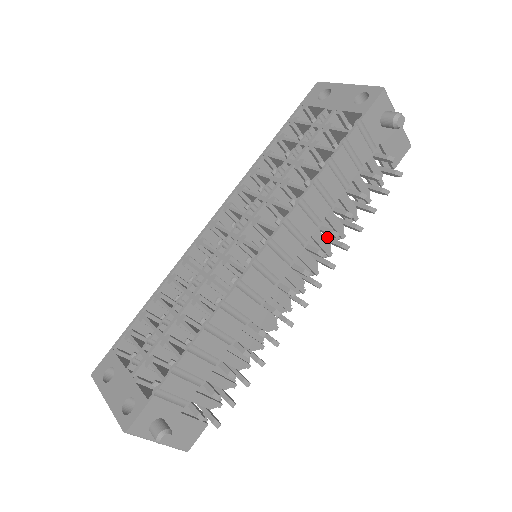
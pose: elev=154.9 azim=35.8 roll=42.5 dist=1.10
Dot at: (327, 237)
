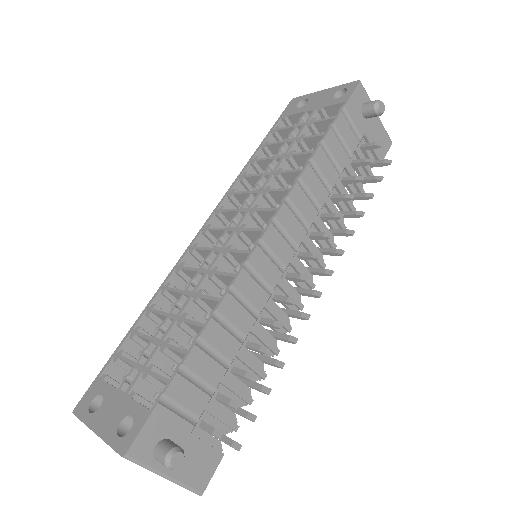
Dot at: occluded
